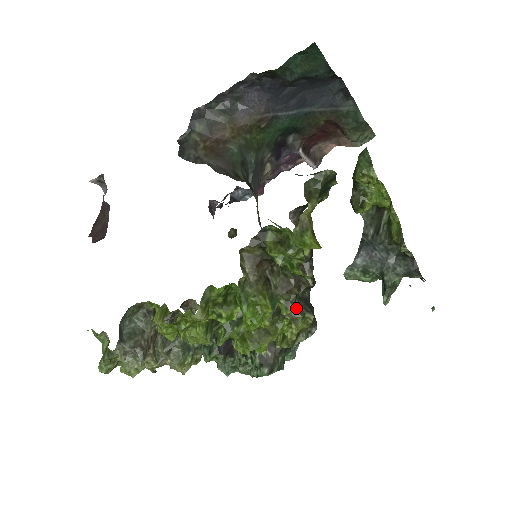
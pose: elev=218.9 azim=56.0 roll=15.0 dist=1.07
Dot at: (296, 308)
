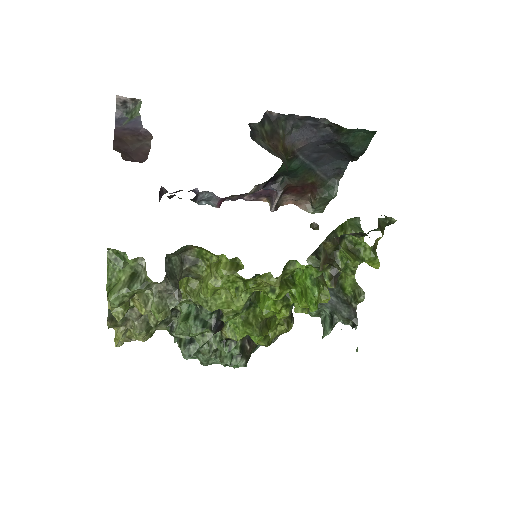
Dot at: (308, 311)
